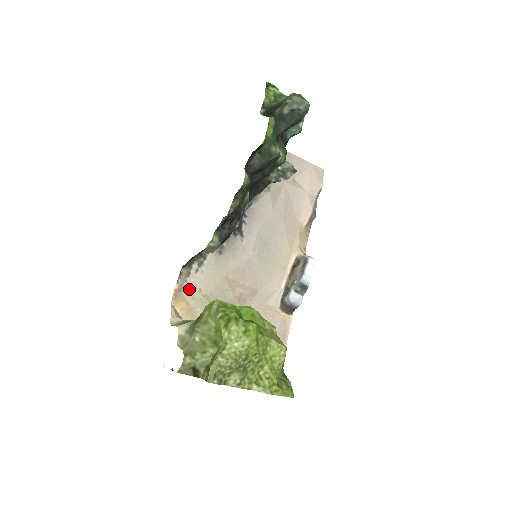
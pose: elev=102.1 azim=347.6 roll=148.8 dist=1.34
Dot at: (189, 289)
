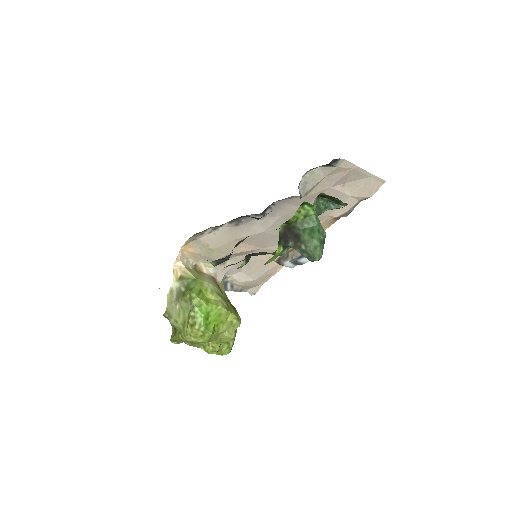
Dot at: (199, 242)
